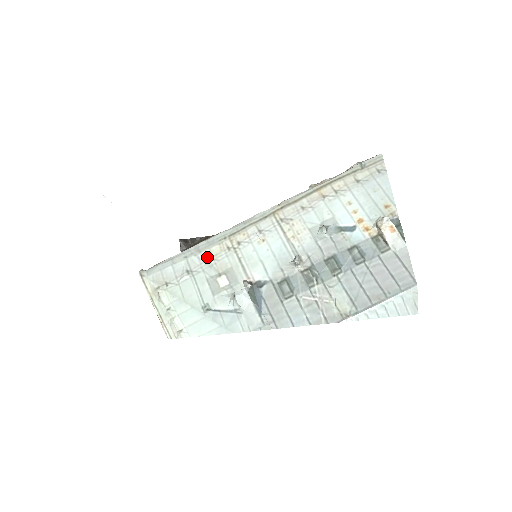
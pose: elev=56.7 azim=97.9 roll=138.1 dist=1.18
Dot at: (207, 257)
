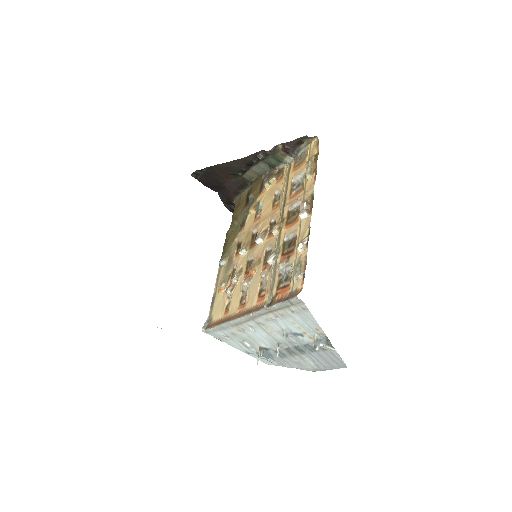
Dot at: (231, 332)
